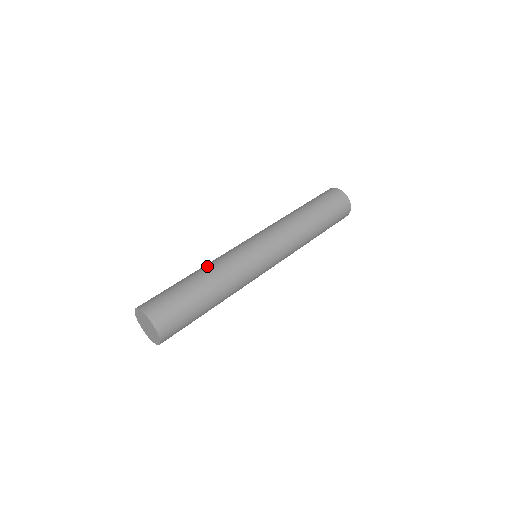
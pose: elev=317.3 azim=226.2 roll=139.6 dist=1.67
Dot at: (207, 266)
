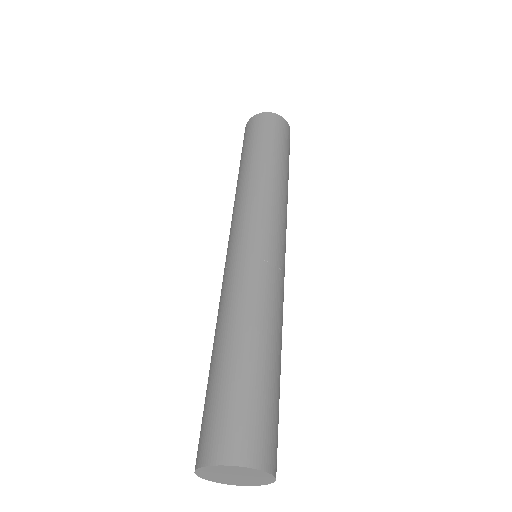
Dot at: (266, 318)
